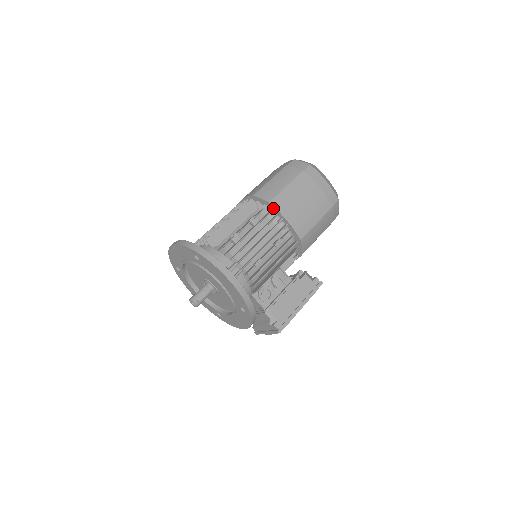
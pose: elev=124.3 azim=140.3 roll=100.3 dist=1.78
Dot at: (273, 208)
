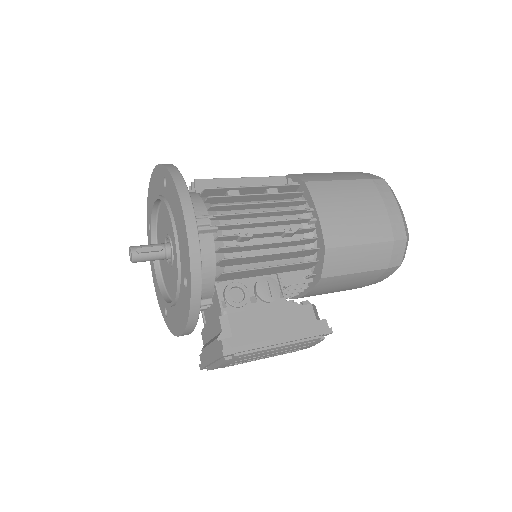
Dot at: (306, 191)
